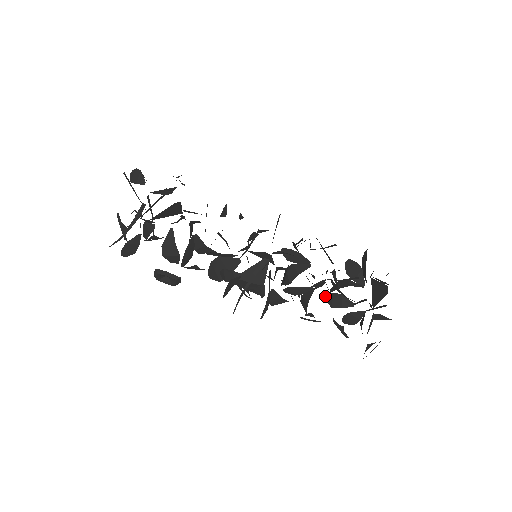
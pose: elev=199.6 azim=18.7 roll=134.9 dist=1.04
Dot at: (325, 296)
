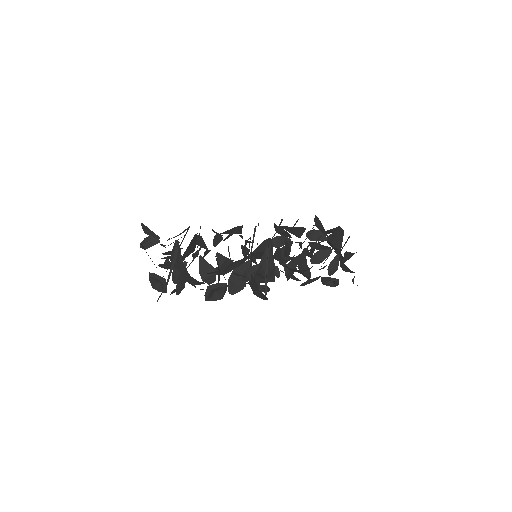
Dot at: (310, 261)
